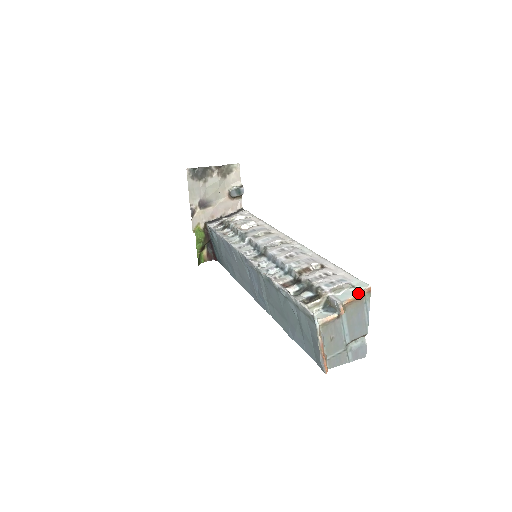
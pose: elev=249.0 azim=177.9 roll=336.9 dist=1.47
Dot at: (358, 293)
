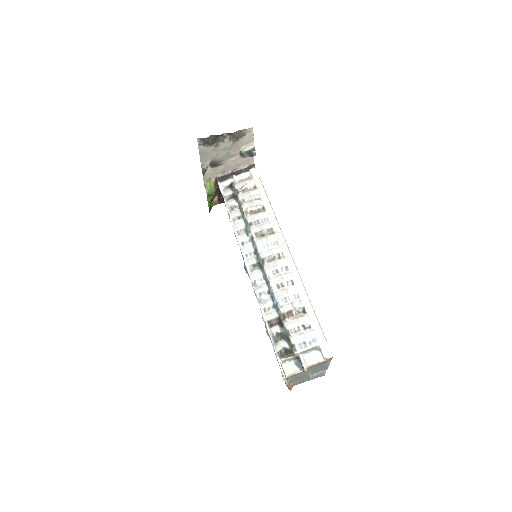
Dot at: (322, 360)
